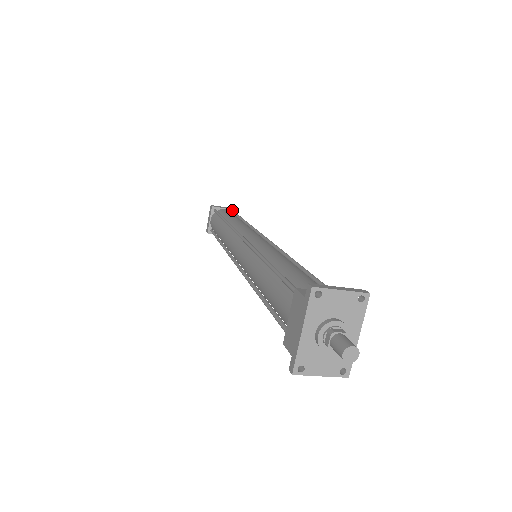
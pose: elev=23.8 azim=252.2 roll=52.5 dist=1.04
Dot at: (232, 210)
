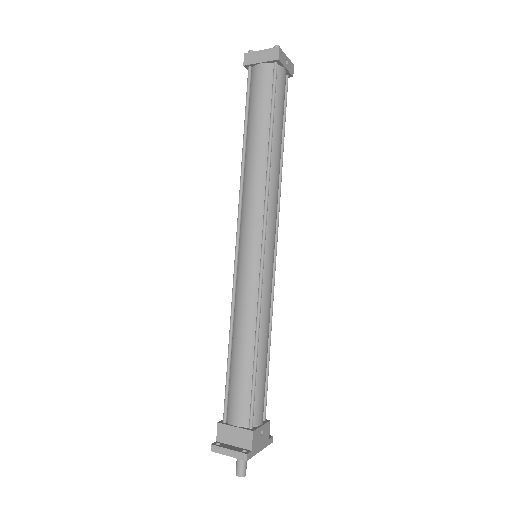
Dot at: (270, 61)
